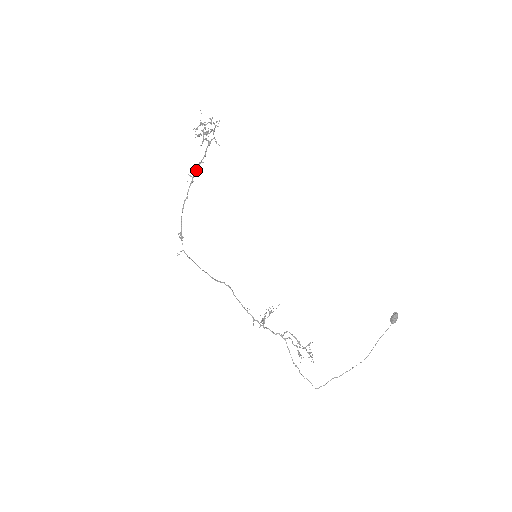
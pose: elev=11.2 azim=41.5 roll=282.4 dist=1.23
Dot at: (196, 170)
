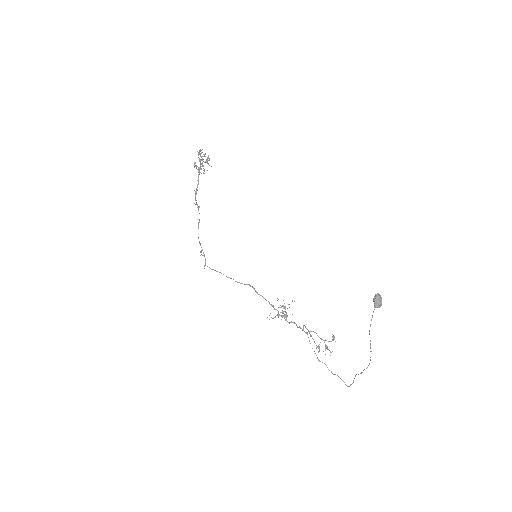
Dot at: (195, 198)
